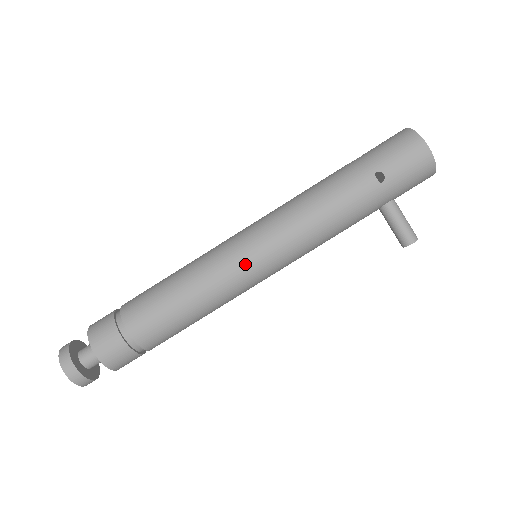
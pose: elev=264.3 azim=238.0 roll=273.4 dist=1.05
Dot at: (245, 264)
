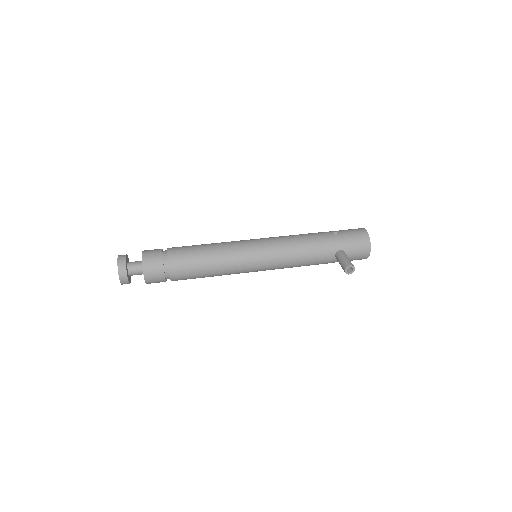
Dot at: (249, 243)
